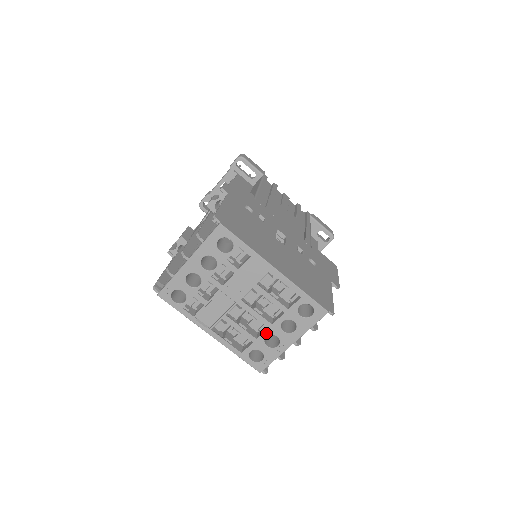
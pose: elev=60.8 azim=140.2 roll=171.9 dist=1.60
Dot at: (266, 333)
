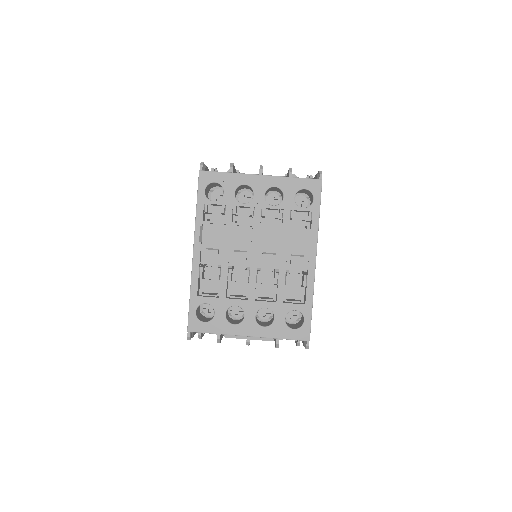
Dot at: (240, 302)
